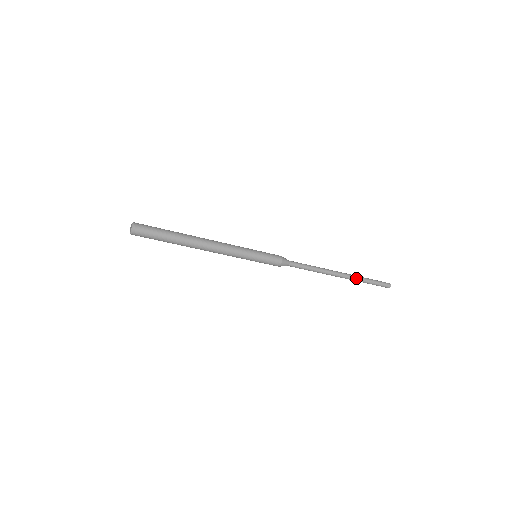
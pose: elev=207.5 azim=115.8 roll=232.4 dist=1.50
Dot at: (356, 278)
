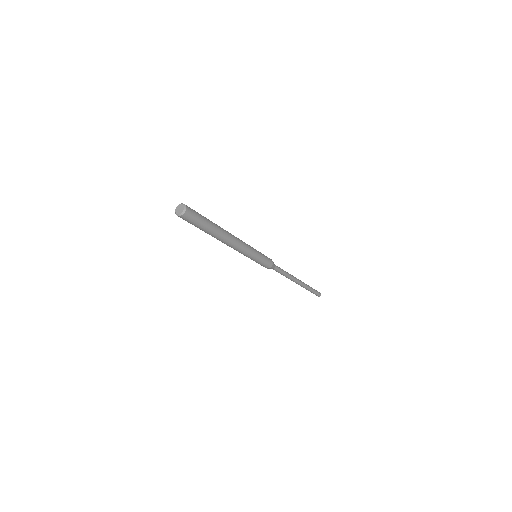
Dot at: (306, 285)
